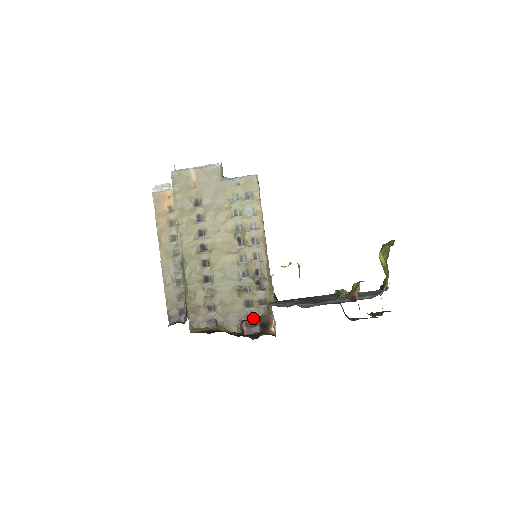
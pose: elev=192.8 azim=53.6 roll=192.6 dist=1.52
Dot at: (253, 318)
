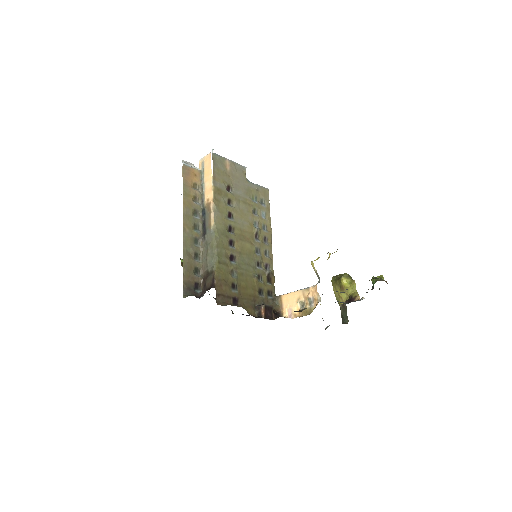
Dot at: occluded
